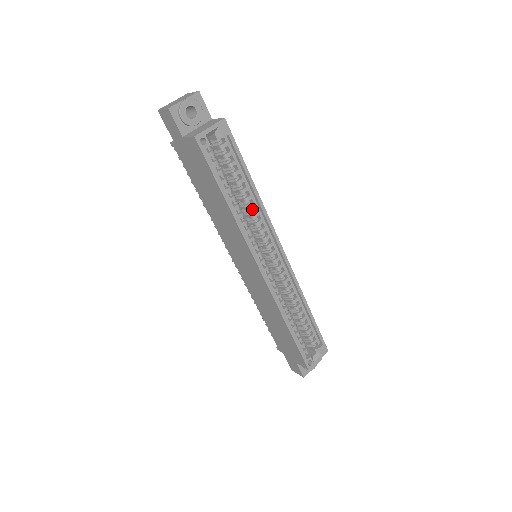
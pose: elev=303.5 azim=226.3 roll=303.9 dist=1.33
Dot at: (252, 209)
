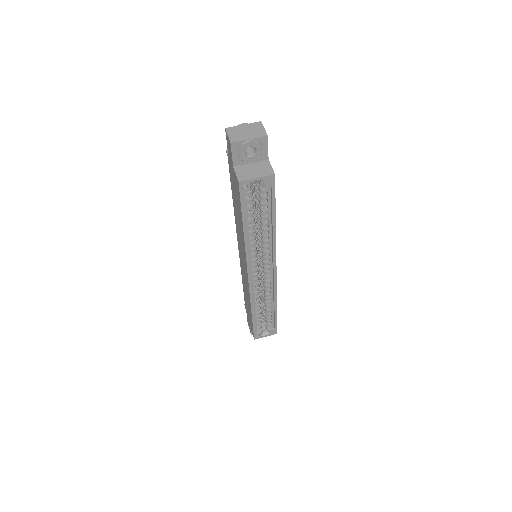
Dot at: (265, 237)
